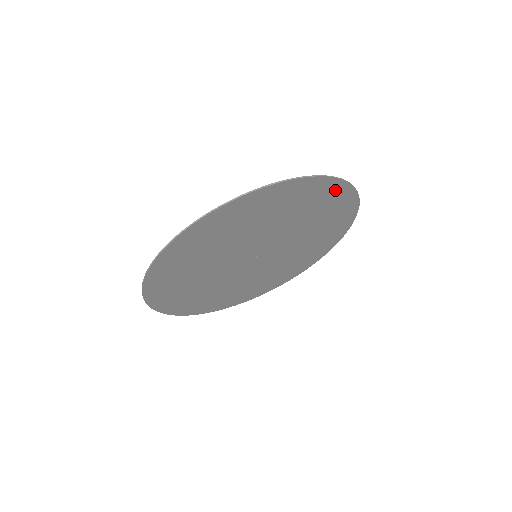
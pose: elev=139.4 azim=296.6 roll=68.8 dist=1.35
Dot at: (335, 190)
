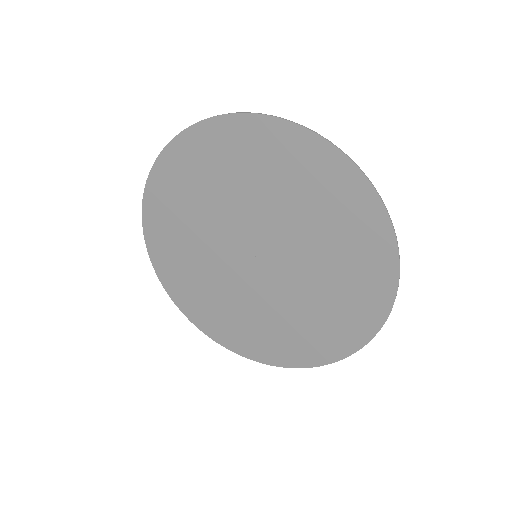
Dot at: (339, 173)
